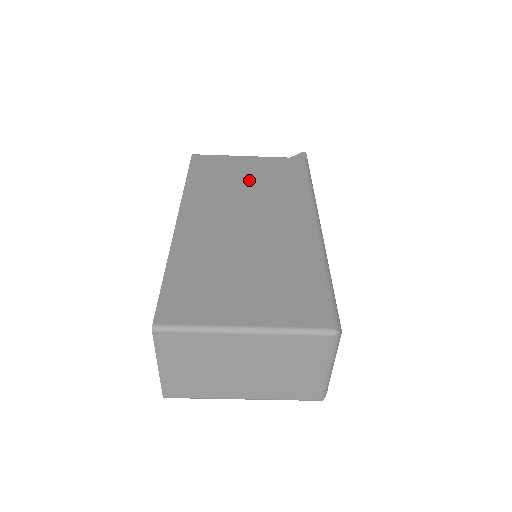
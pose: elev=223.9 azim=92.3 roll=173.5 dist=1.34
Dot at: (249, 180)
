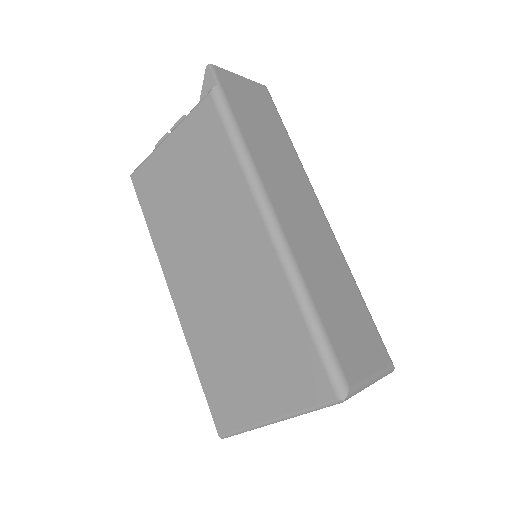
Dot at: (187, 189)
